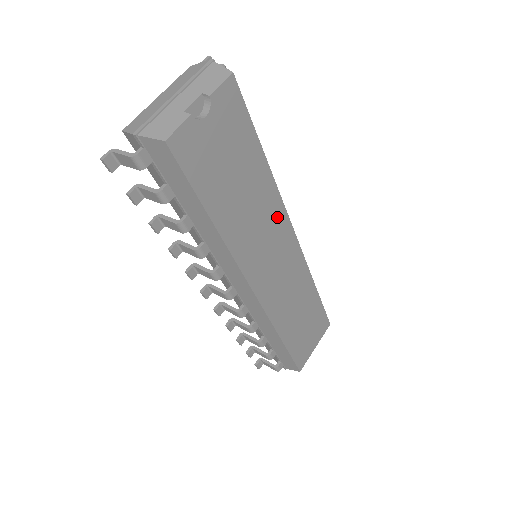
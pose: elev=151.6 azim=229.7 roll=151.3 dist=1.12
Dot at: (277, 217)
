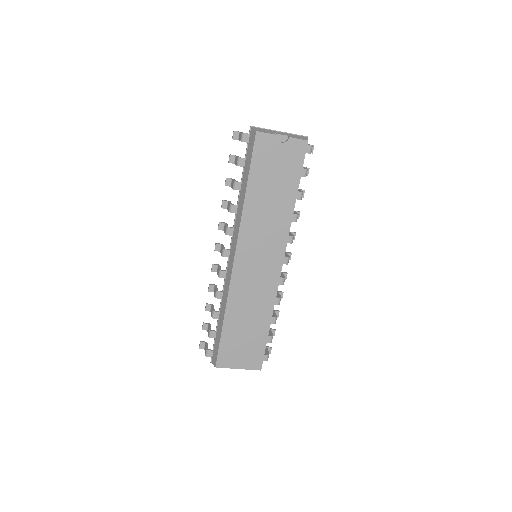
Dot at: (280, 235)
